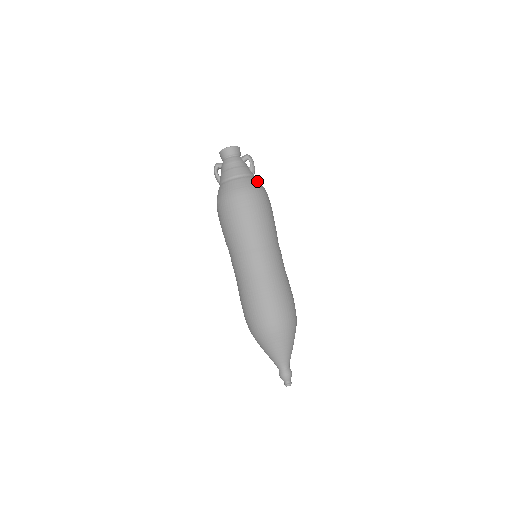
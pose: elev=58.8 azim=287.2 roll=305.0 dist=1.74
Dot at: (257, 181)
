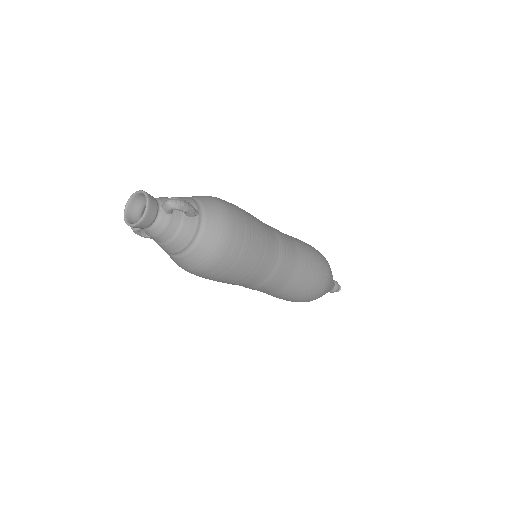
Dot at: (212, 227)
